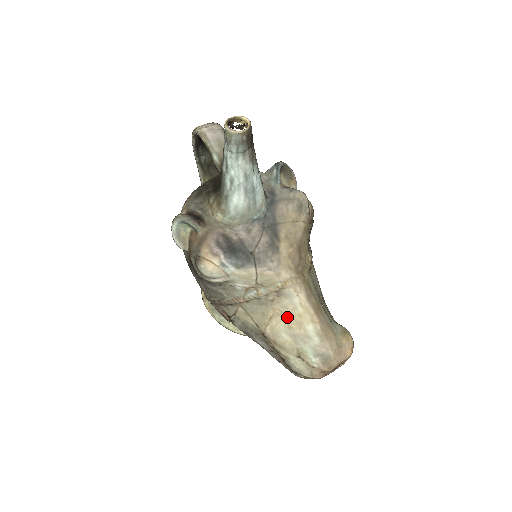
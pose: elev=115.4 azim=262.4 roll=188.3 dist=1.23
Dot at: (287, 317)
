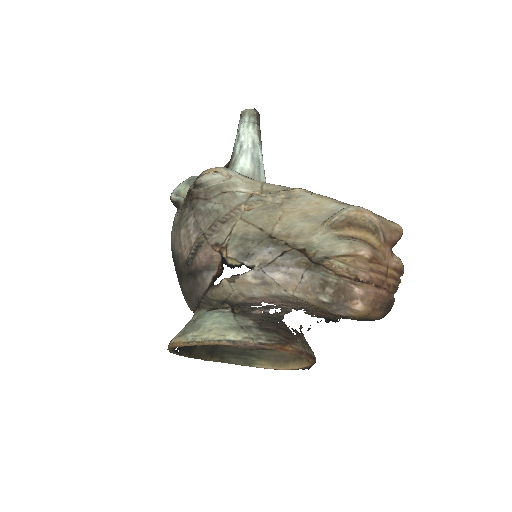
Dot at: (301, 211)
